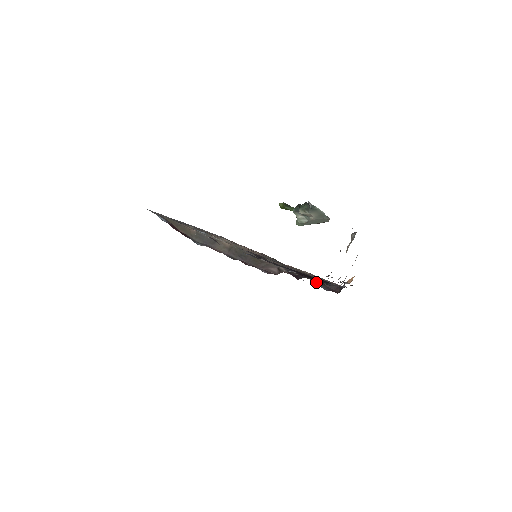
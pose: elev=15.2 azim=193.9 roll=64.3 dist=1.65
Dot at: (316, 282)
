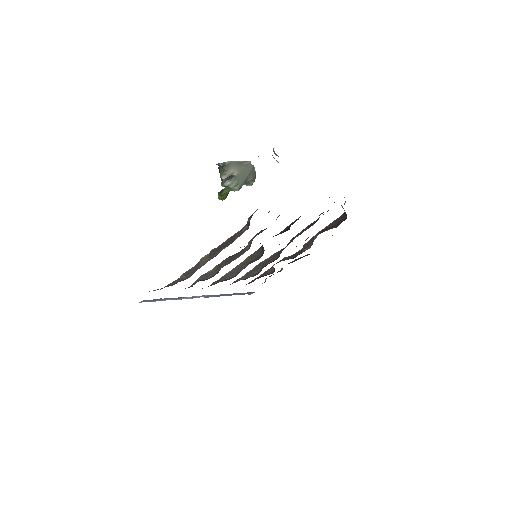
Dot at: occluded
